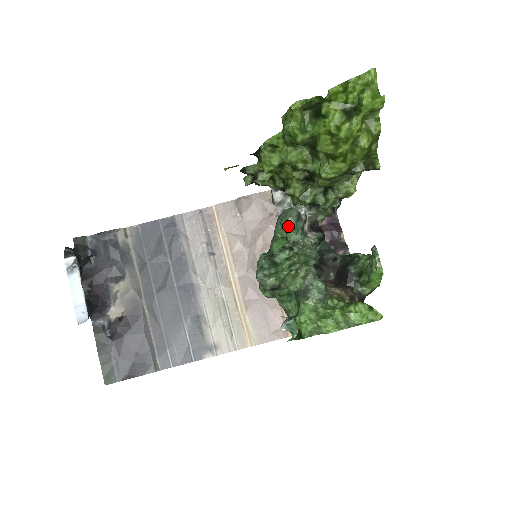
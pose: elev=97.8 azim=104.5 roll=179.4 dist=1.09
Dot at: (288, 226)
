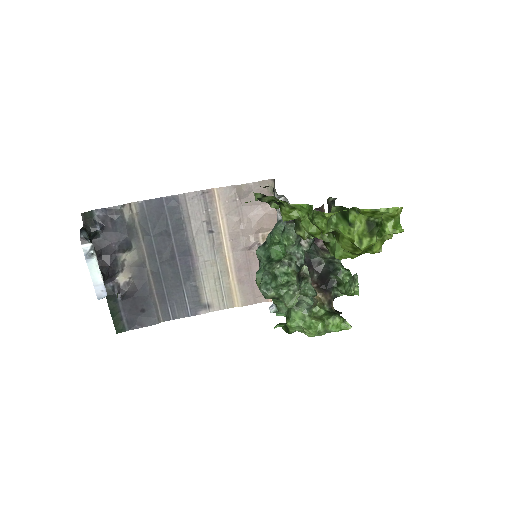
Dot at: (288, 242)
